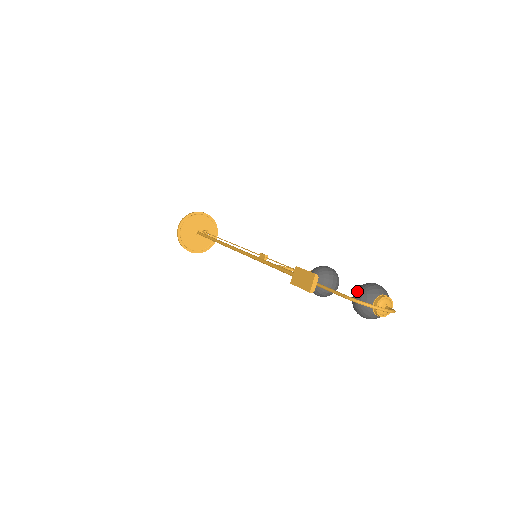
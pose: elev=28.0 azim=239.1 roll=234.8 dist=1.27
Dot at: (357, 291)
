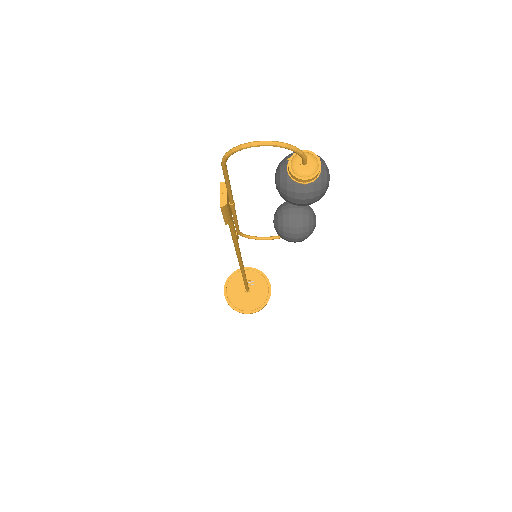
Dot at: (275, 174)
